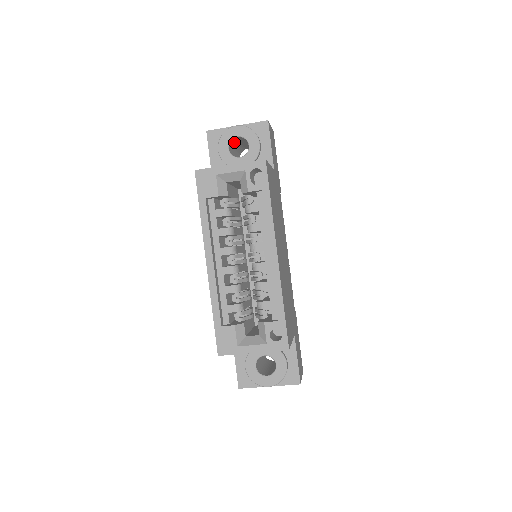
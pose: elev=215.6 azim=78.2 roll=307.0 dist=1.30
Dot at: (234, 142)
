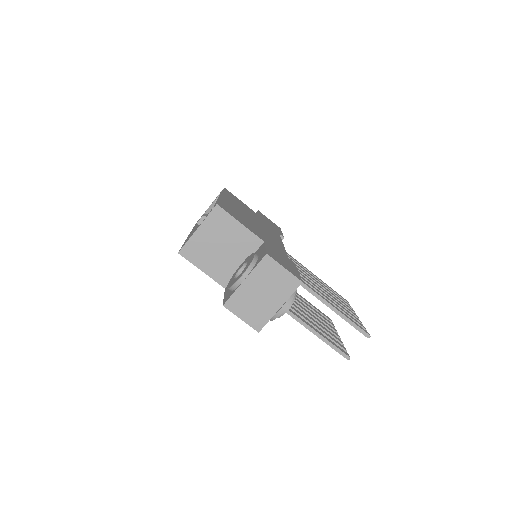
Dot at: occluded
